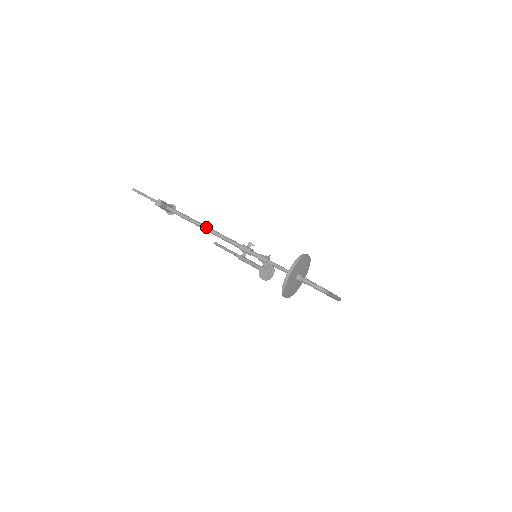
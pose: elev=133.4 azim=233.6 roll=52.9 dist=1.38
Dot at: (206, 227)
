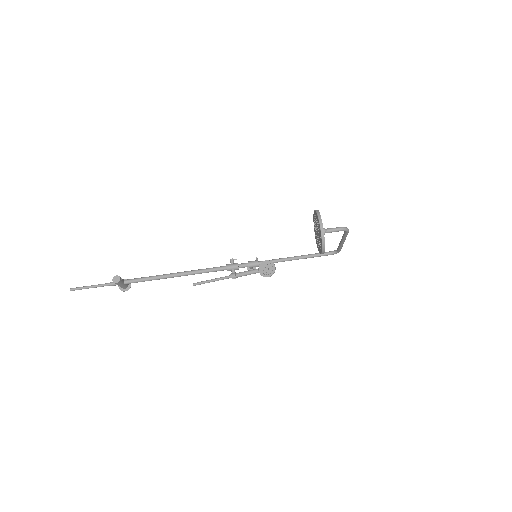
Dot at: (180, 273)
